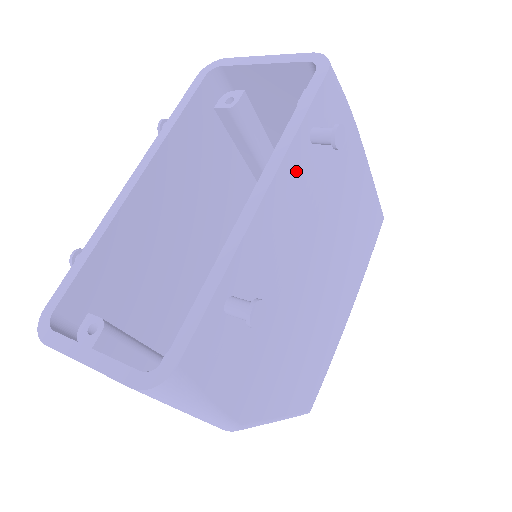
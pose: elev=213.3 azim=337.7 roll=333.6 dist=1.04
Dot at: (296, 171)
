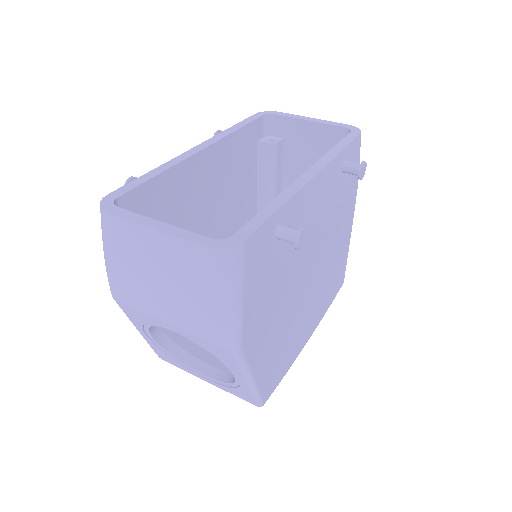
Dot at: (331, 179)
